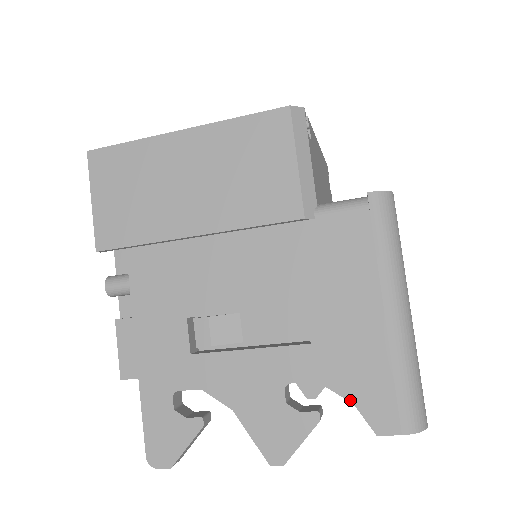
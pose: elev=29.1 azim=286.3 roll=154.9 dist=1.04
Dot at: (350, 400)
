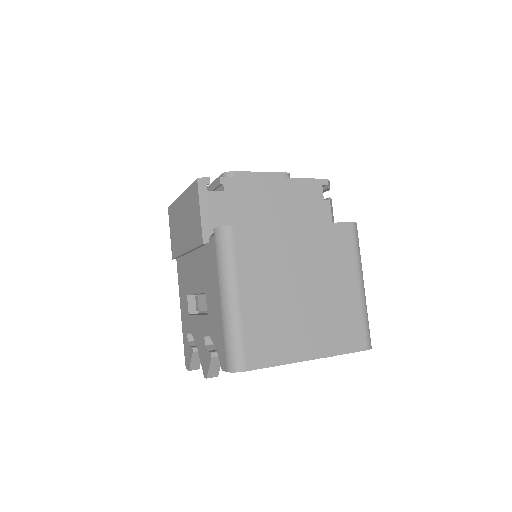
Dot at: (216, 348)
